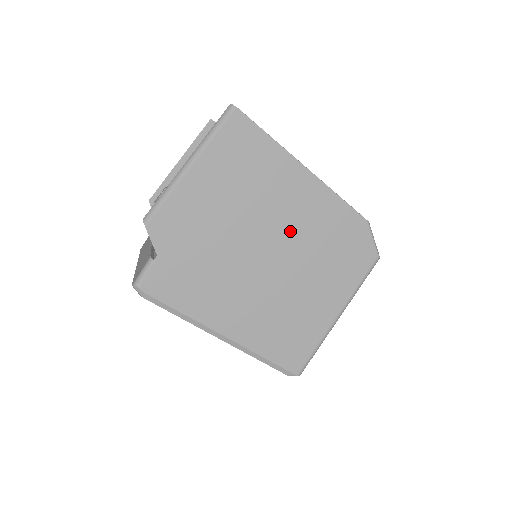
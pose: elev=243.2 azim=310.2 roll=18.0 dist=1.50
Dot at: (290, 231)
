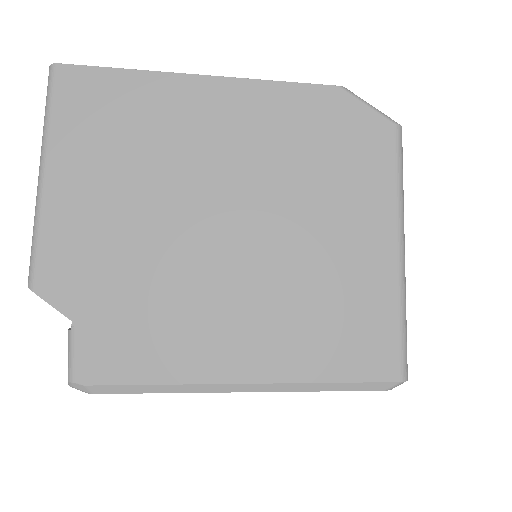
Dot at: (236, 172)
